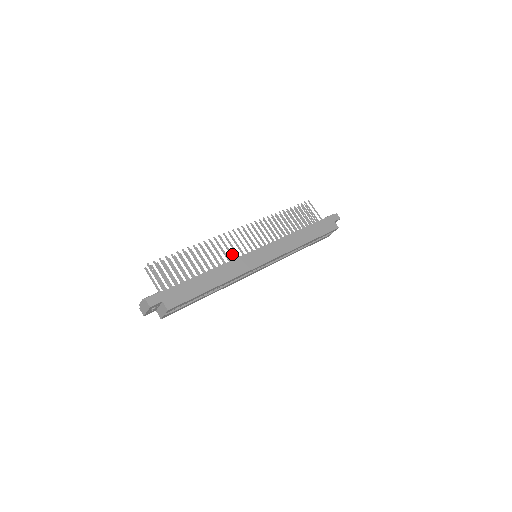
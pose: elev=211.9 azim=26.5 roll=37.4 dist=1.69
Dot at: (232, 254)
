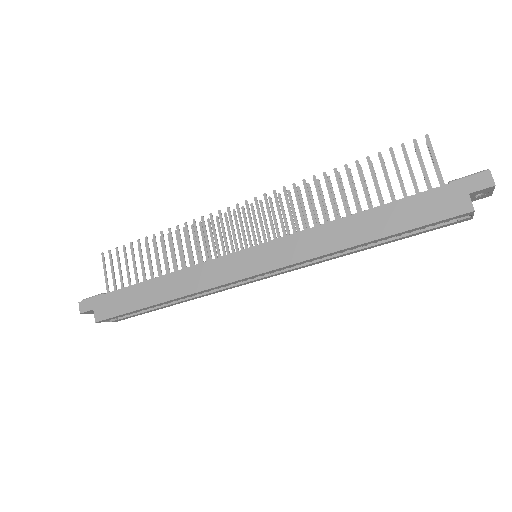
Dot at: (224, 246)
